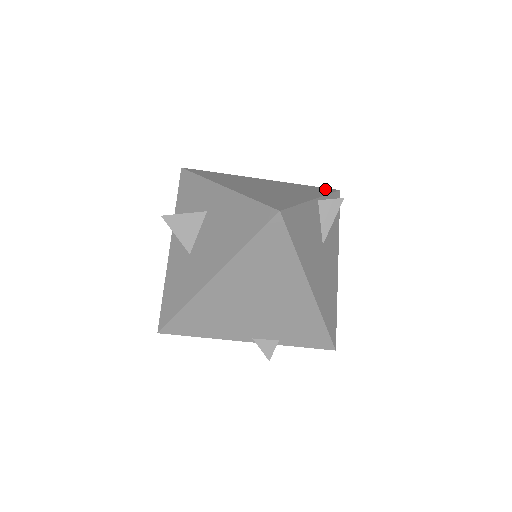
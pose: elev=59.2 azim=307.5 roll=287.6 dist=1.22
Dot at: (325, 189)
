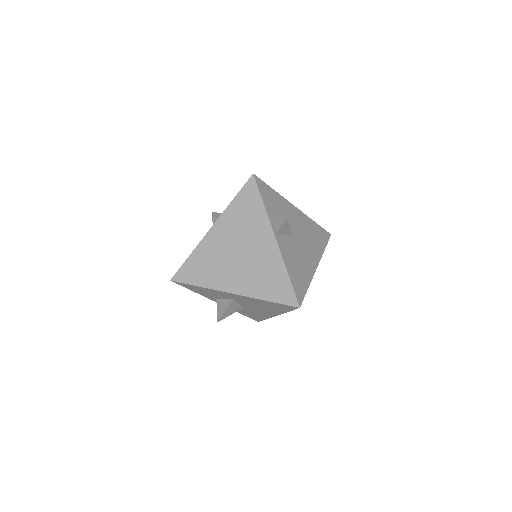
Dot at: (249, 191)
